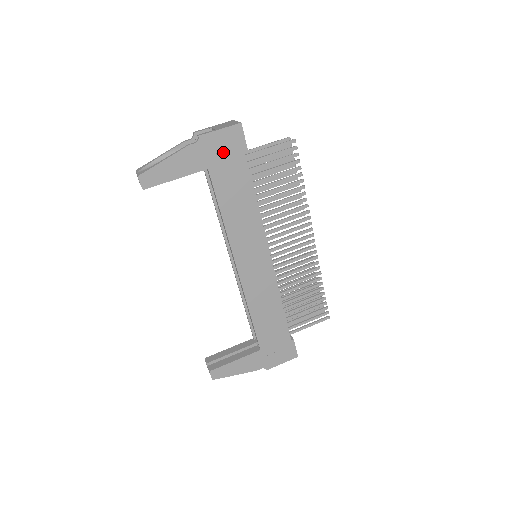
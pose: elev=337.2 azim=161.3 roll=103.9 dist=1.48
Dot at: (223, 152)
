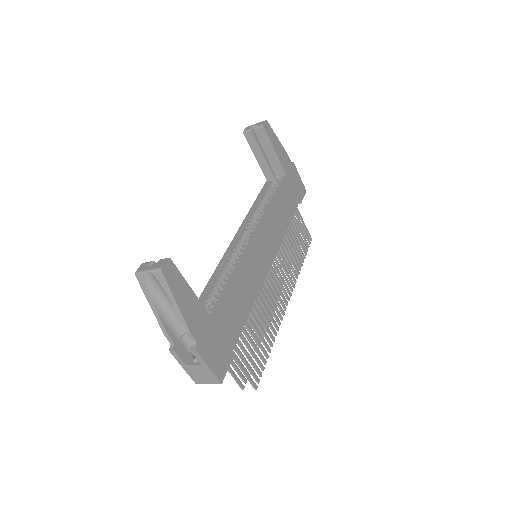
Dot at: (295, 184)
